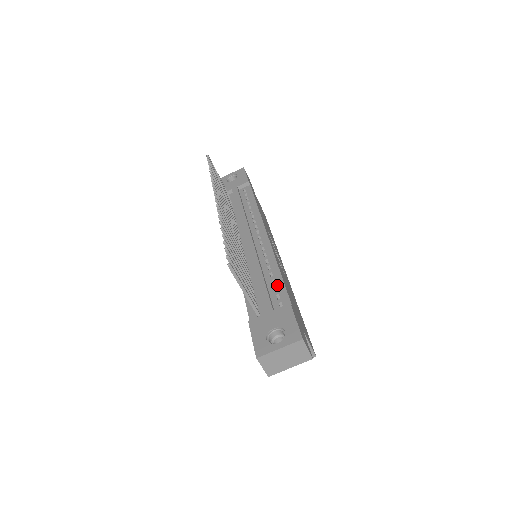
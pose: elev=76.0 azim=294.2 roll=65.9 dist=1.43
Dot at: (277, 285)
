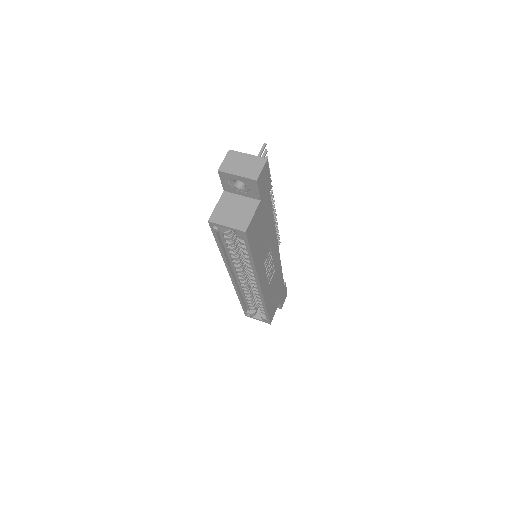
Dot at: occluded
